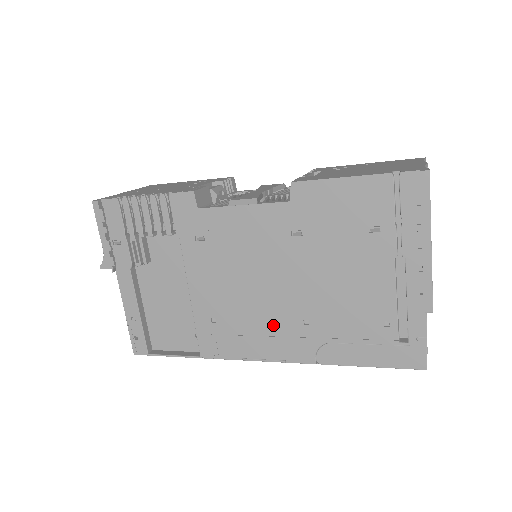
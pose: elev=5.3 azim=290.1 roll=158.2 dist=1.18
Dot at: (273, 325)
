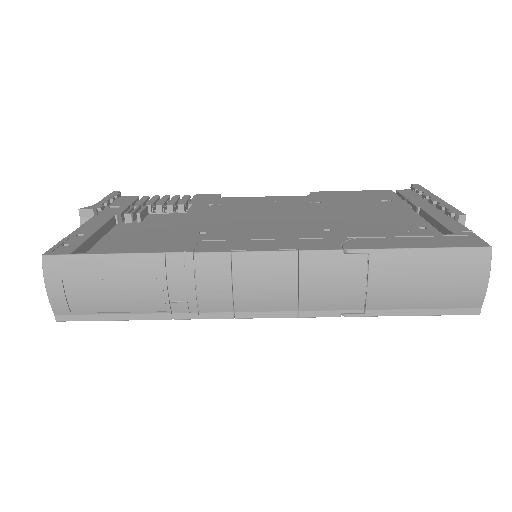
Dot at: (284, 232)
